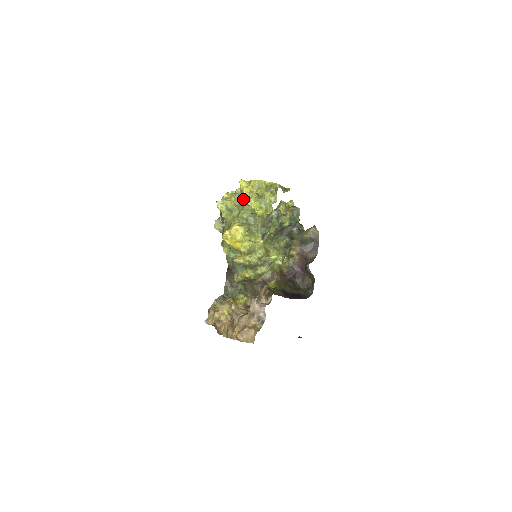
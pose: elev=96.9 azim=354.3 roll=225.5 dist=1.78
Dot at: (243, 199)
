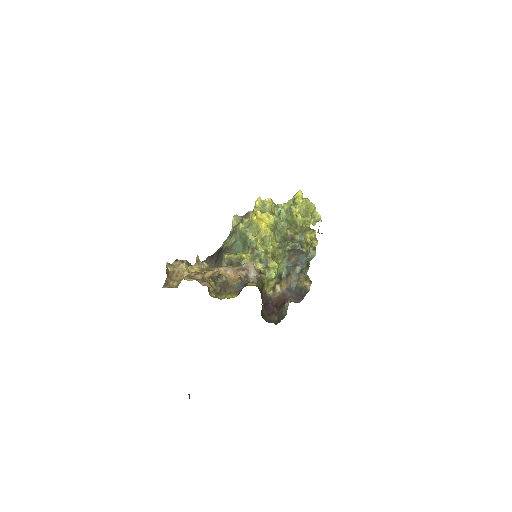
Dot at: (285, 208)
